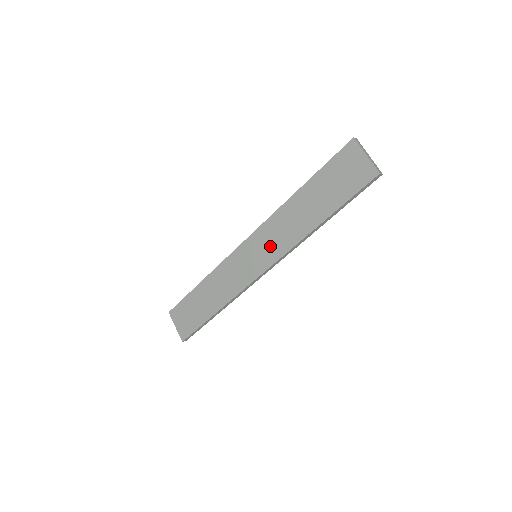
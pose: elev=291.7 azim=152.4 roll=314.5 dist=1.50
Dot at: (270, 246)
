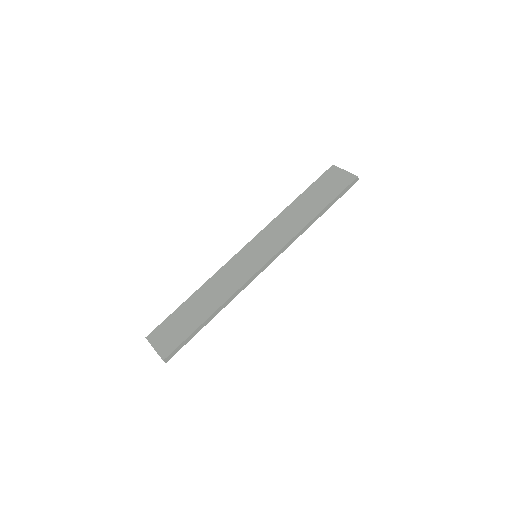
Dot at: (271, 242)
